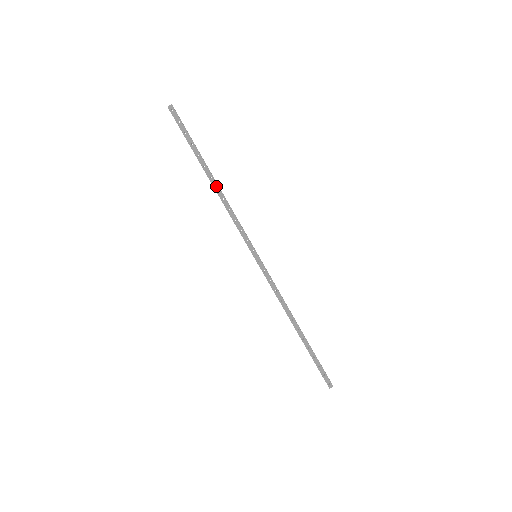
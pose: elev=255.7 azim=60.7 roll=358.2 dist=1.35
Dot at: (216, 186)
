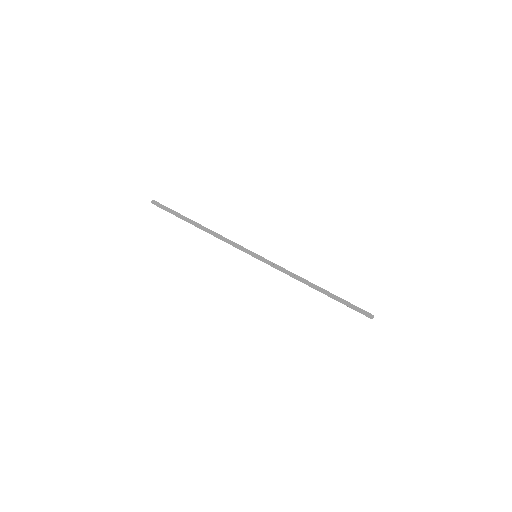
Dot at: (204, 229)
